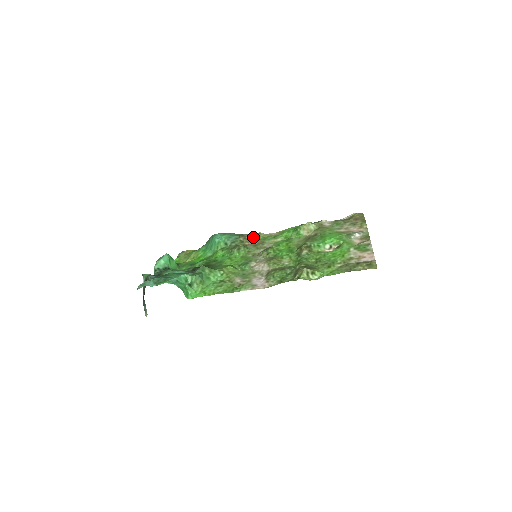
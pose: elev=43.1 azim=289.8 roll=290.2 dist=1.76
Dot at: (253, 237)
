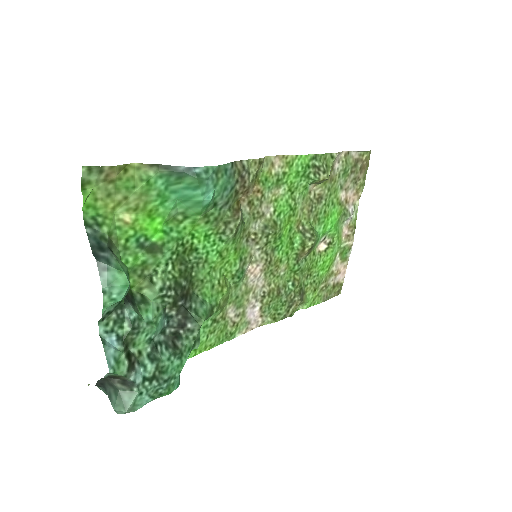
Dot at: (254, 180)
